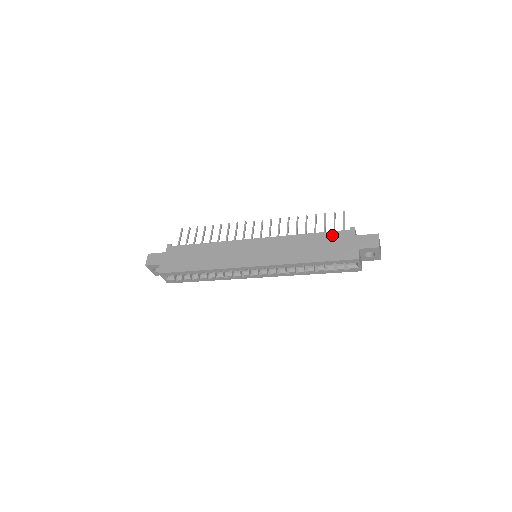
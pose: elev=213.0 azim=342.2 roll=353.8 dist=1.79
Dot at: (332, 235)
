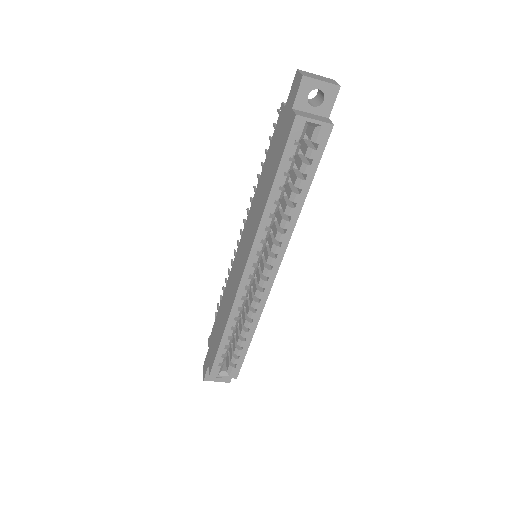
Dot at: (273, 140)
